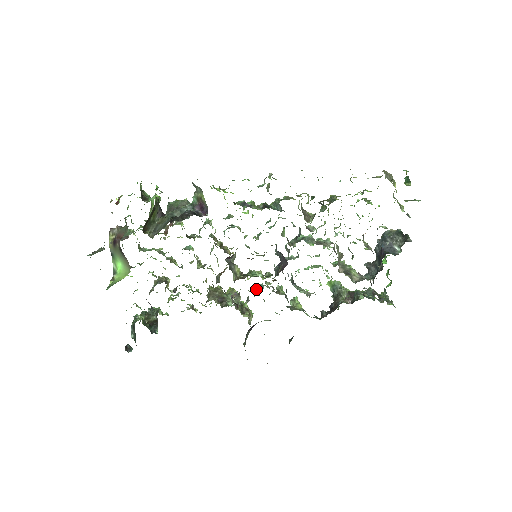
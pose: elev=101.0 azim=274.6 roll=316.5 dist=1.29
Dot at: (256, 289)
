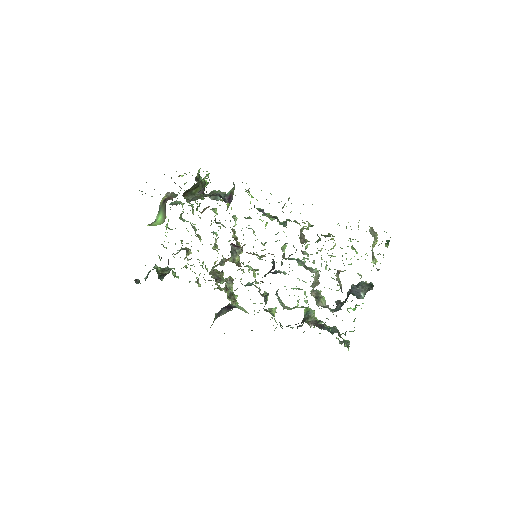
Dot at: (247, 284)
